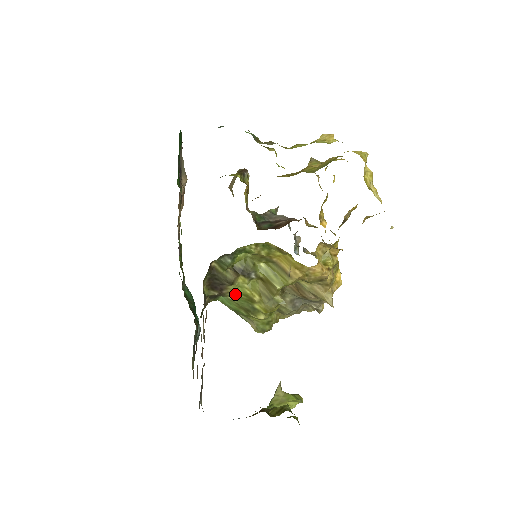
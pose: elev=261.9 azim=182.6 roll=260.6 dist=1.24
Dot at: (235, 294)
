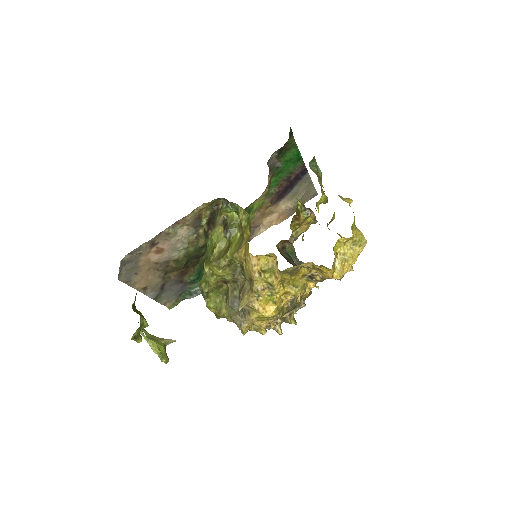
Dot at: (212, 240)
